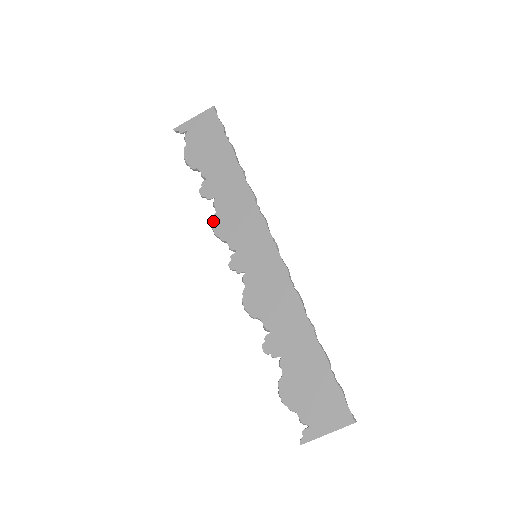
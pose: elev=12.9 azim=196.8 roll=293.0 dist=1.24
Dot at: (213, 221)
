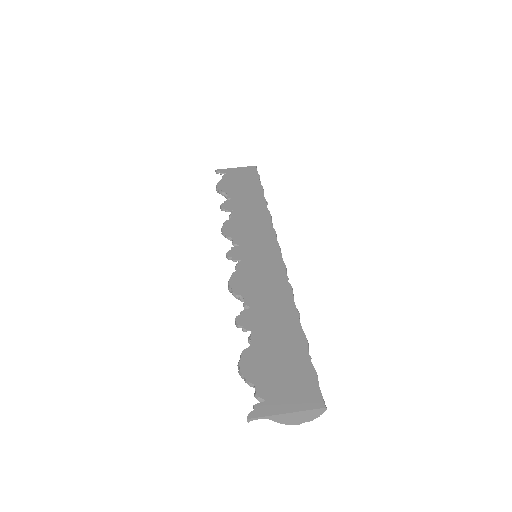
Dot at: (225, 223)
